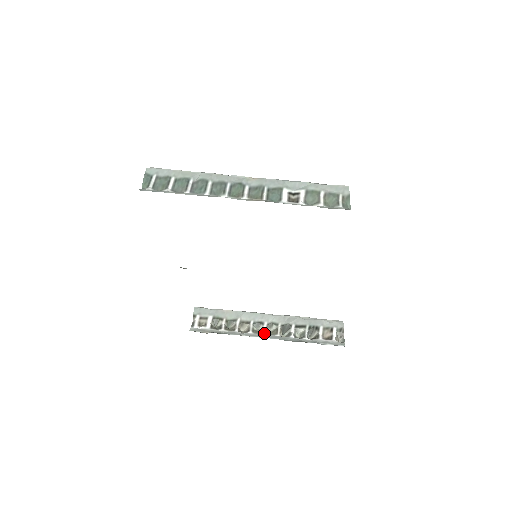
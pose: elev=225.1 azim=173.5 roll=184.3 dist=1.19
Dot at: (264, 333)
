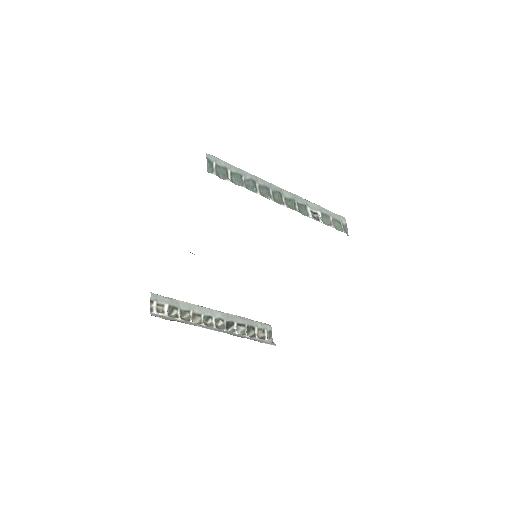
Dot at: (214, 327)
